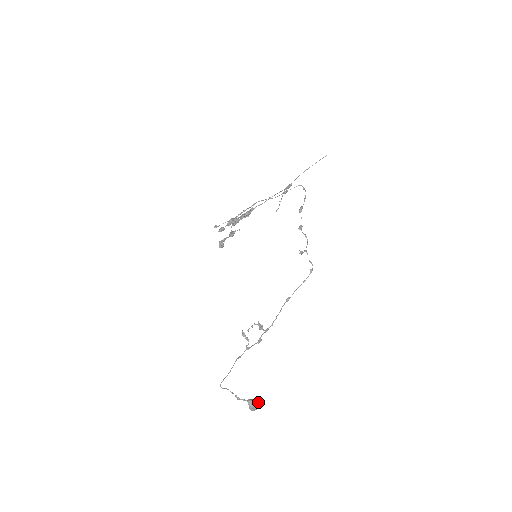
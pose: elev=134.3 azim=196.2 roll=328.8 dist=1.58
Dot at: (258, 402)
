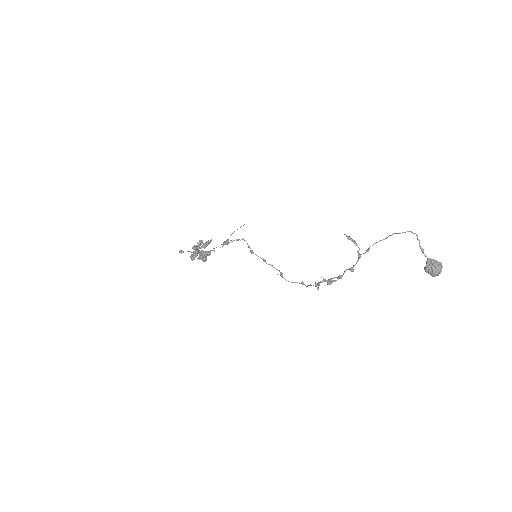
Dot at: occluded
